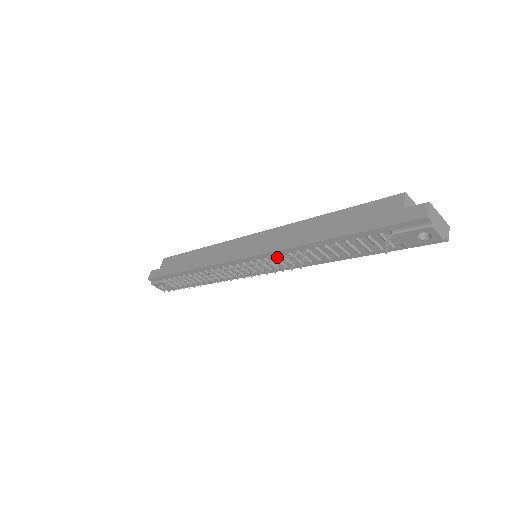
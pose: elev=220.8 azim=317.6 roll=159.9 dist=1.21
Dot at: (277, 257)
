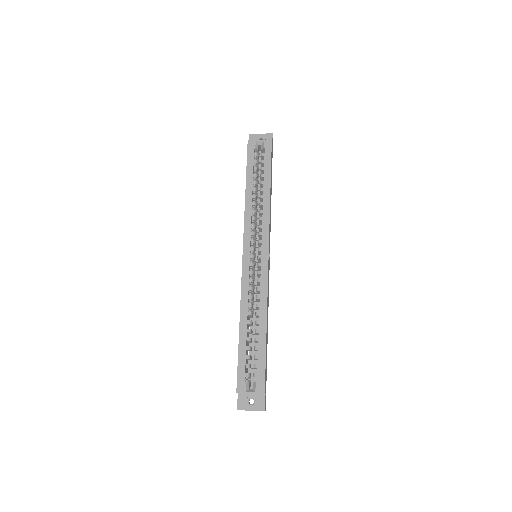
Dot at: occluded
